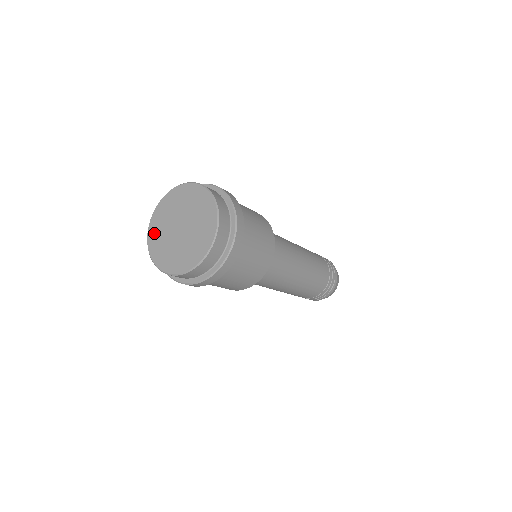
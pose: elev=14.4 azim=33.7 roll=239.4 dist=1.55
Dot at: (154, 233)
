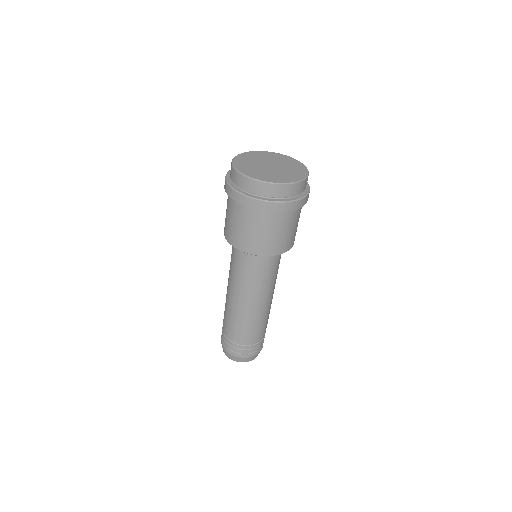
Dot at: (252, 154)
